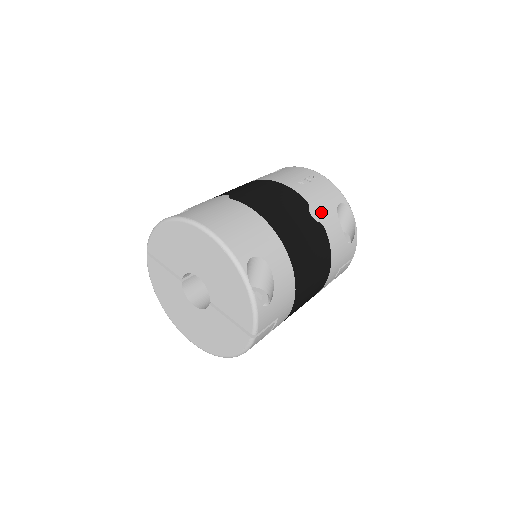
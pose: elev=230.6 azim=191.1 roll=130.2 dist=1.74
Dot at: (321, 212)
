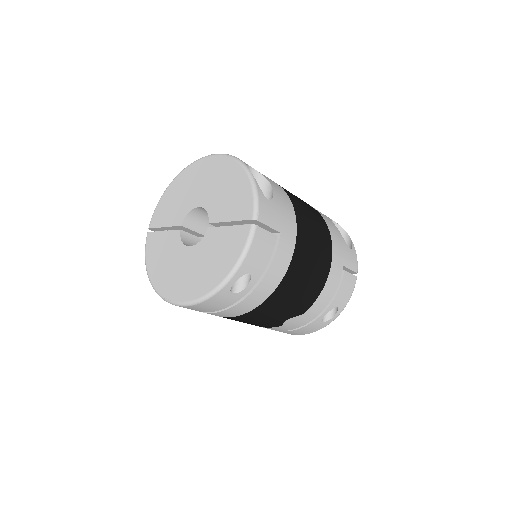
Dot at: occluded
